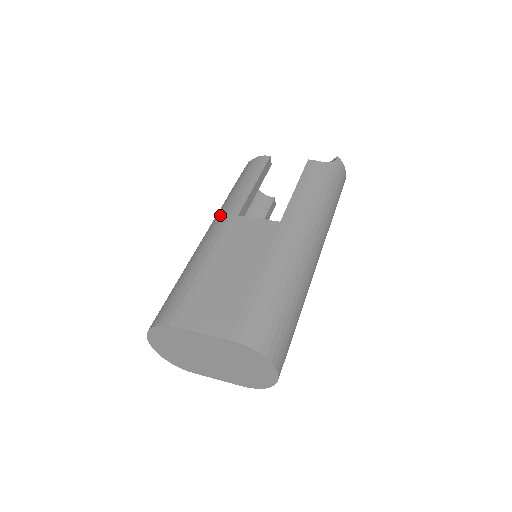
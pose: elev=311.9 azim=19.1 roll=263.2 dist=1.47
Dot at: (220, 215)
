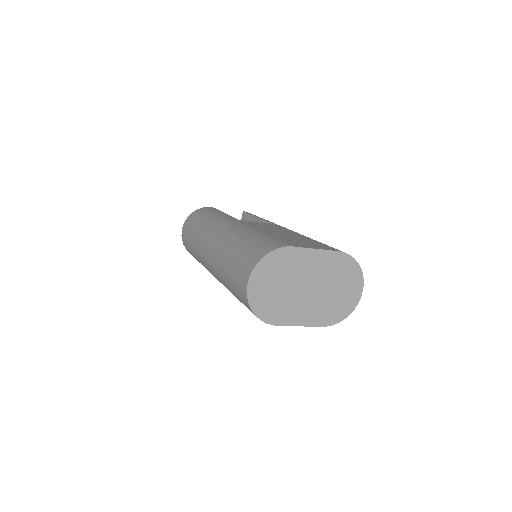
Dot at: (221, 222)
